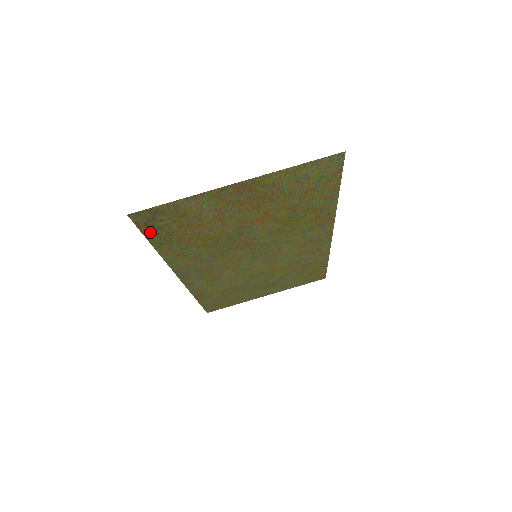
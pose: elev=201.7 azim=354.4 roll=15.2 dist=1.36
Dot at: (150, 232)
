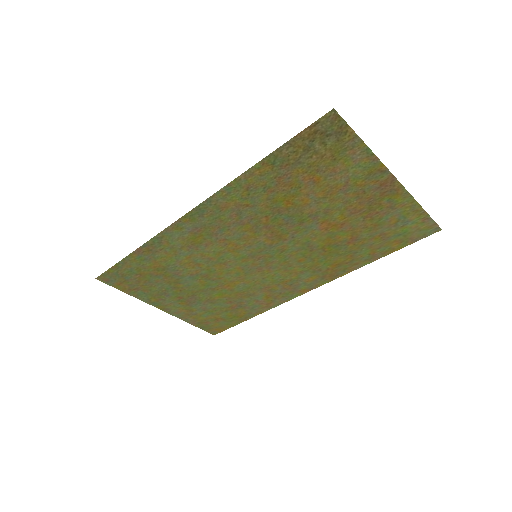
Dot at: (298, 142)
